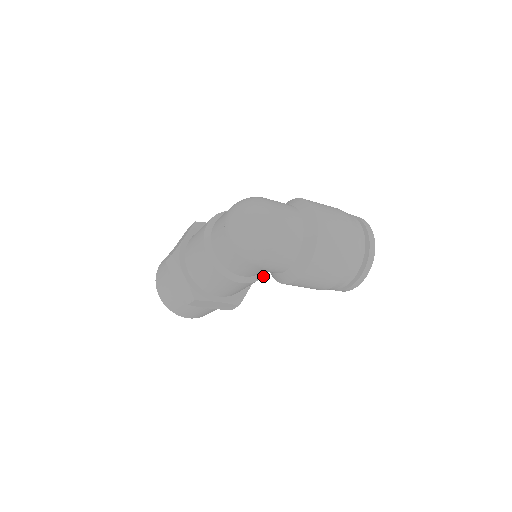
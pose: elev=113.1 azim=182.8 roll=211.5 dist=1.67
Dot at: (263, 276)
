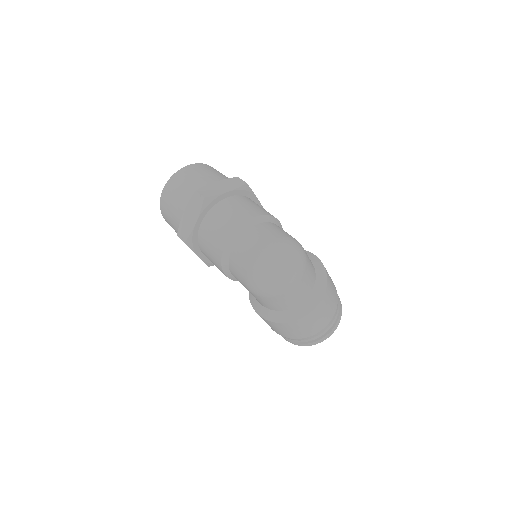
Dot at: occluded
